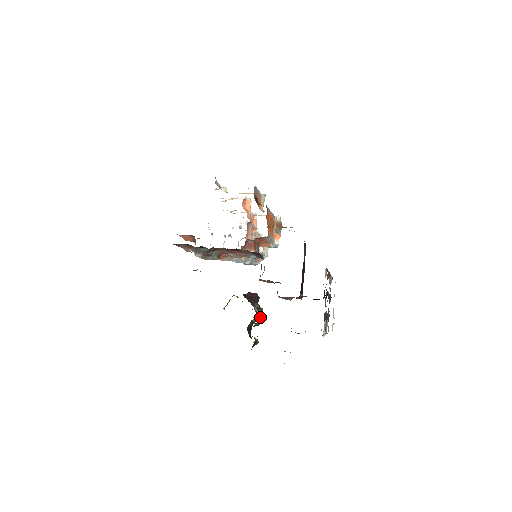
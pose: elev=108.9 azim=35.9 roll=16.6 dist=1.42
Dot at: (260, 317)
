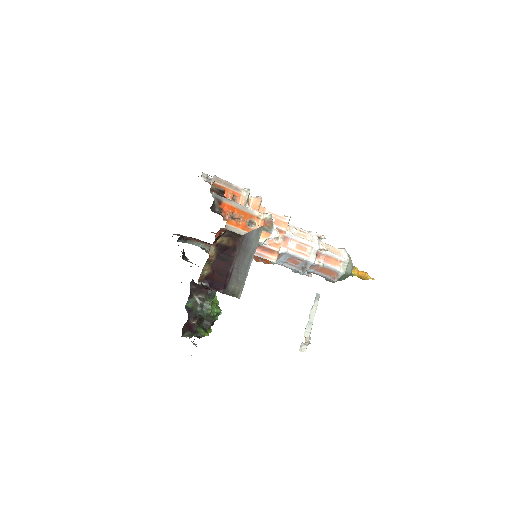
Dot at: (204, 308)
